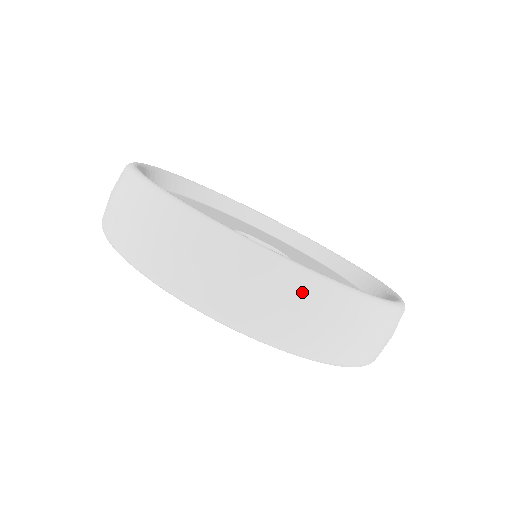
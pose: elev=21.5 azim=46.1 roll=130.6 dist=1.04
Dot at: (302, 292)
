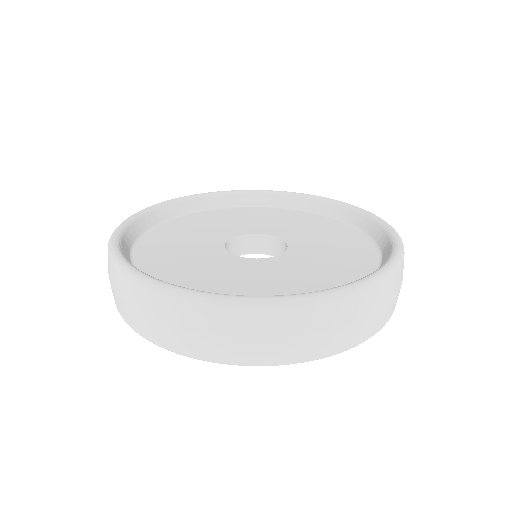
Dot at: (174, 310)
